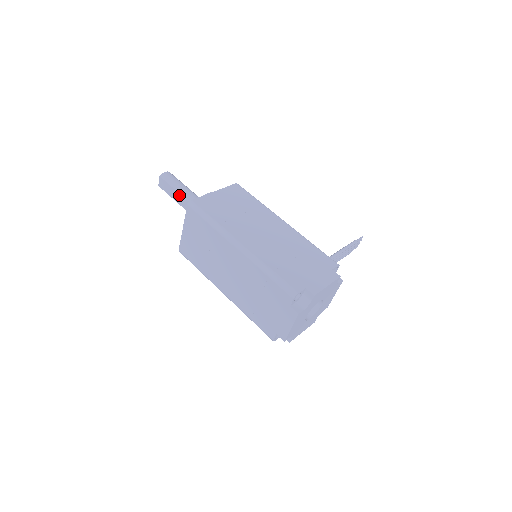
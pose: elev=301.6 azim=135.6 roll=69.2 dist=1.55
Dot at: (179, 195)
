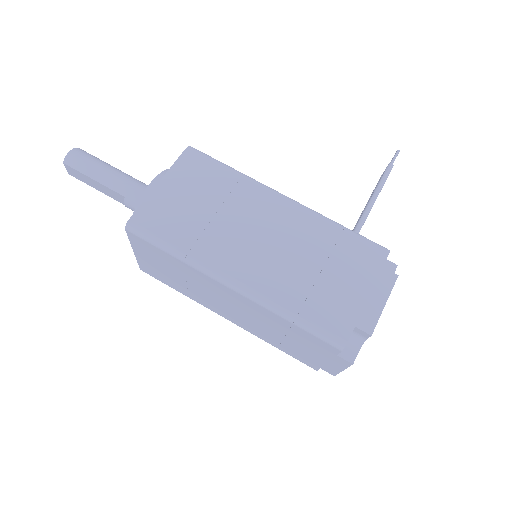
Dot at: (106, 188)
